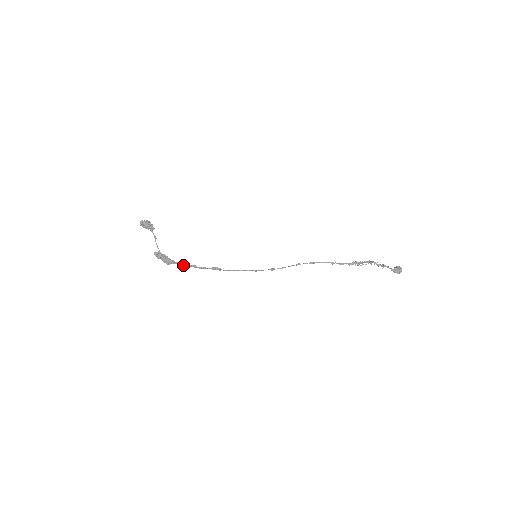
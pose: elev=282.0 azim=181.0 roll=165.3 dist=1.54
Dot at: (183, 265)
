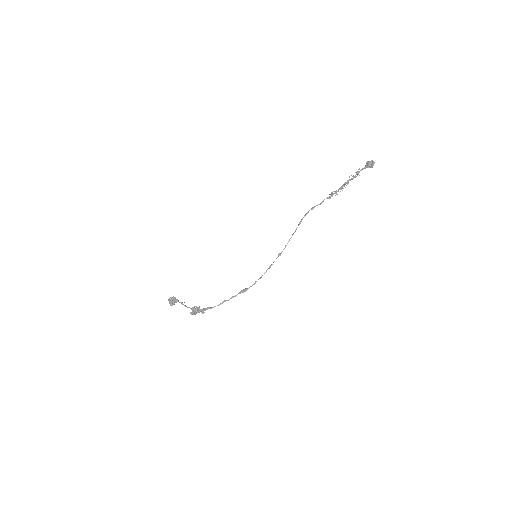
Dot at: occluded
